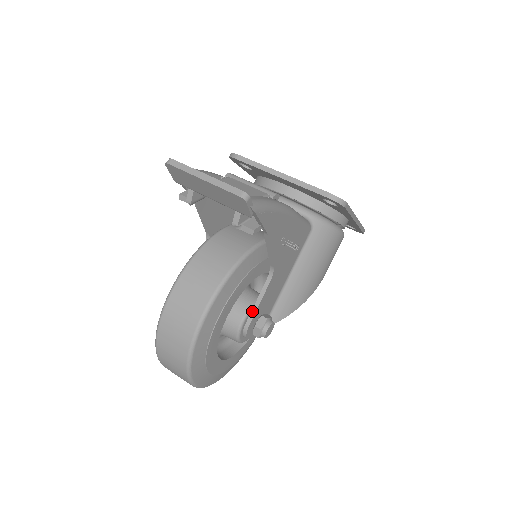
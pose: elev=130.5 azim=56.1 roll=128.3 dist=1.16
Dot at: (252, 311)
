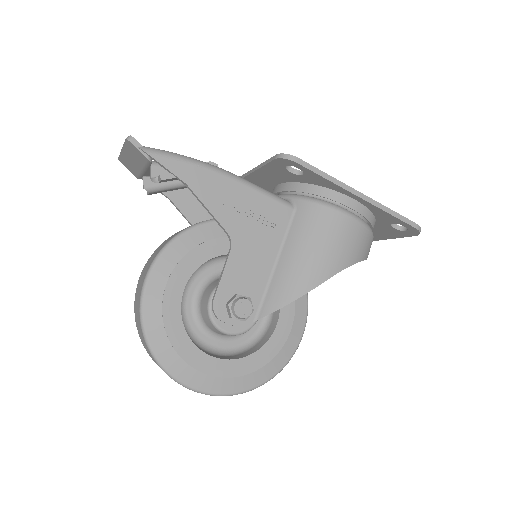
Dot at: (217, 285)
